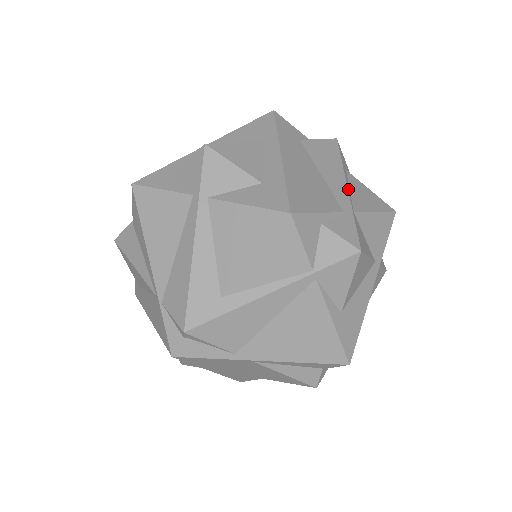
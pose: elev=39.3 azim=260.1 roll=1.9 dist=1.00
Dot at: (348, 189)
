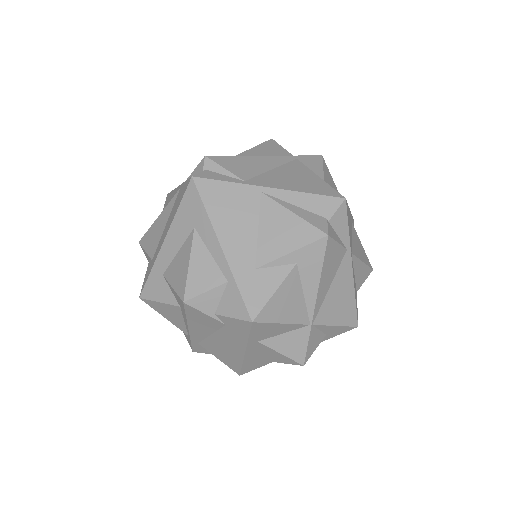
Dot at: occluded
